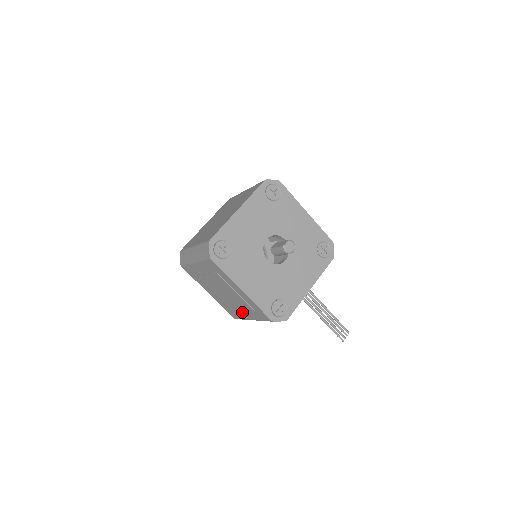
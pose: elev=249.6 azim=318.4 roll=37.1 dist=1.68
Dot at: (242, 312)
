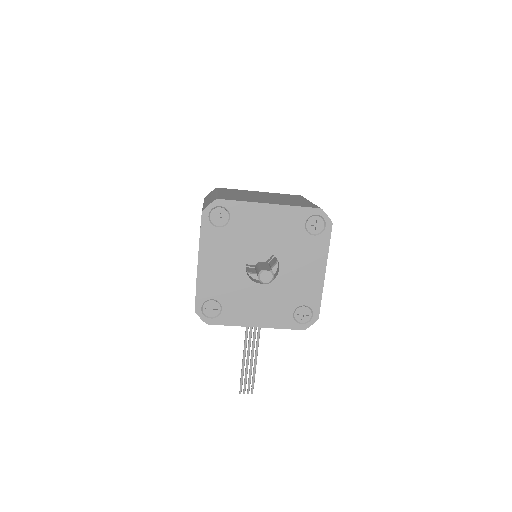
Dot at: occluded
